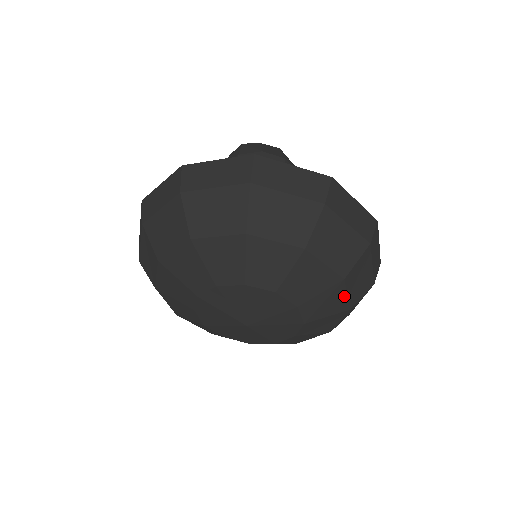
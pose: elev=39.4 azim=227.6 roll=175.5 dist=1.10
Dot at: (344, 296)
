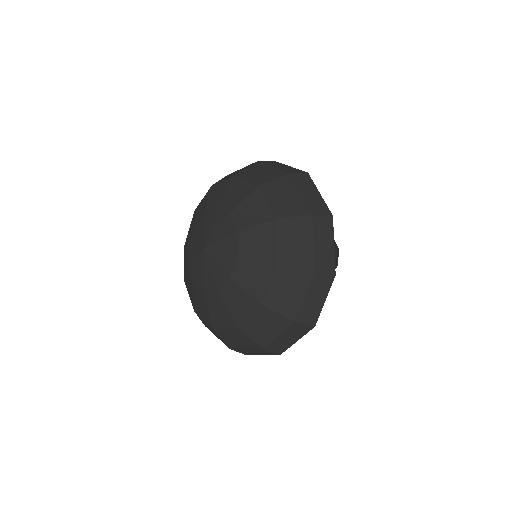
Dot at: (267, 283)
